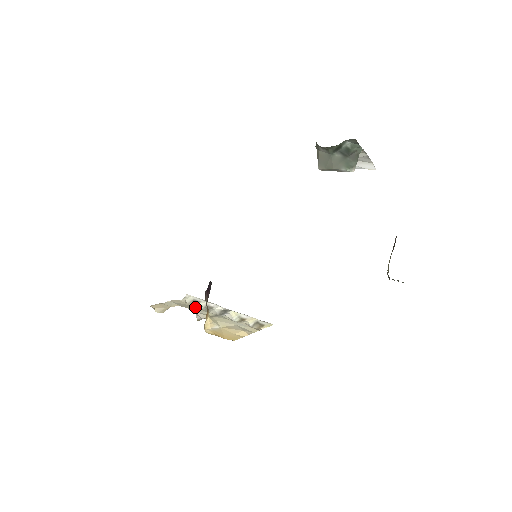
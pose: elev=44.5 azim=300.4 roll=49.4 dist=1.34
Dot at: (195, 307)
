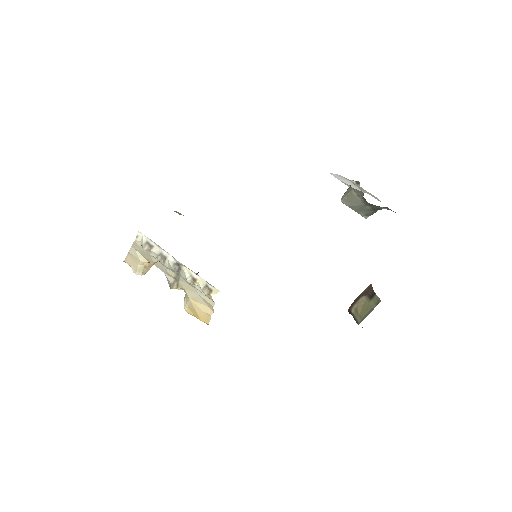
Dot at: (158, 261)
